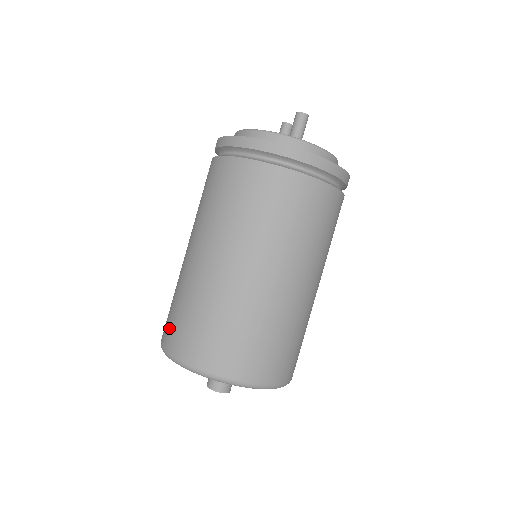
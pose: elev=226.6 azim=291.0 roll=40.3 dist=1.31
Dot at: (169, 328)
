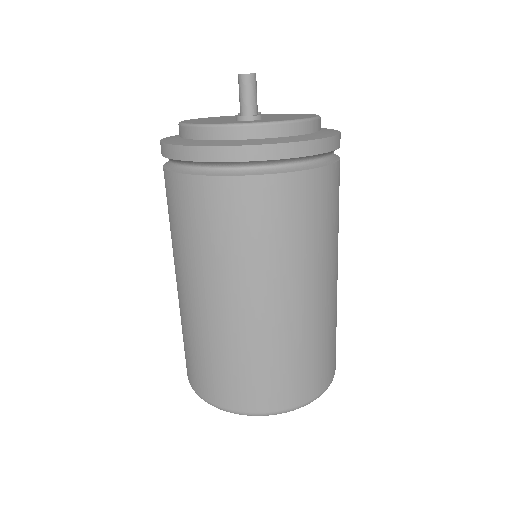
Dot at: occluded
